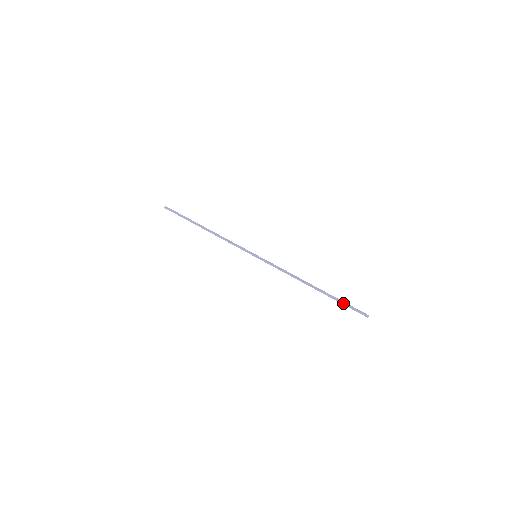
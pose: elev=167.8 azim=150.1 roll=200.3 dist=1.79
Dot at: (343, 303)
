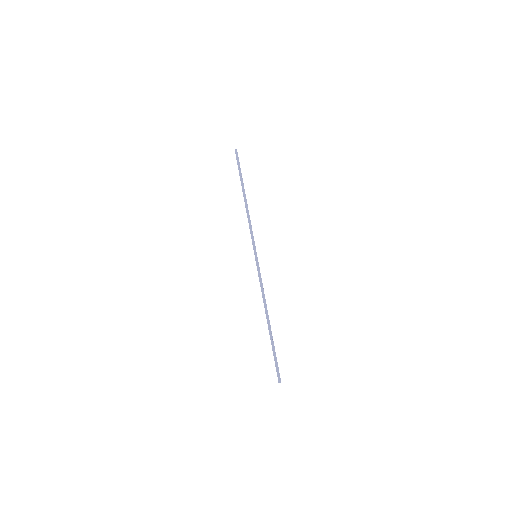
Dot at: (274, 355)
